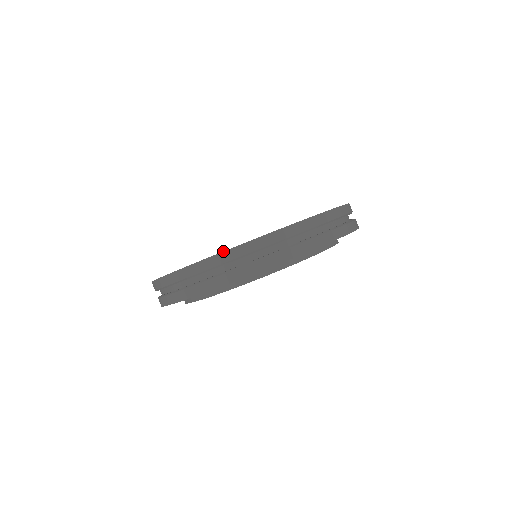
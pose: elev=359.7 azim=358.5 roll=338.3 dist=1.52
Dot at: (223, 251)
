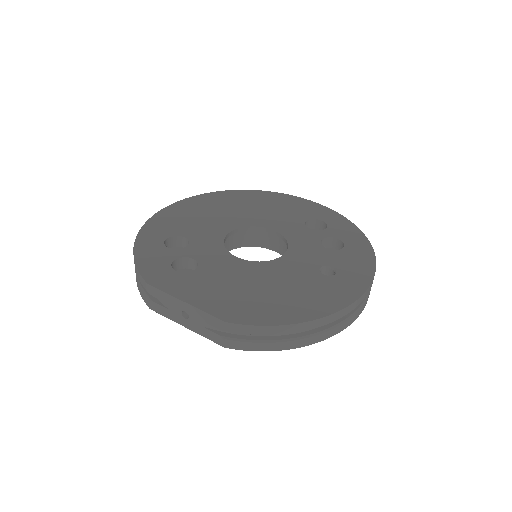
Dot at: (355, 301)
